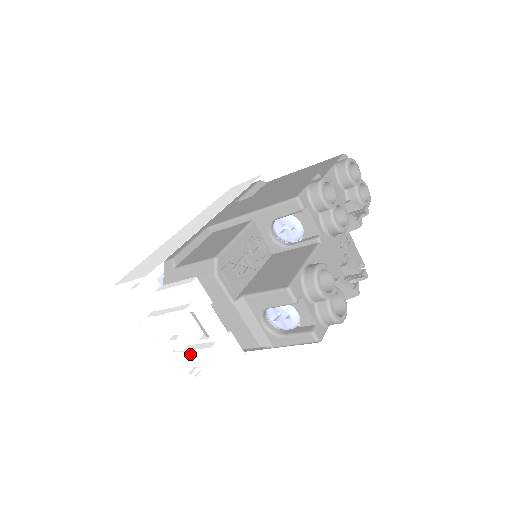
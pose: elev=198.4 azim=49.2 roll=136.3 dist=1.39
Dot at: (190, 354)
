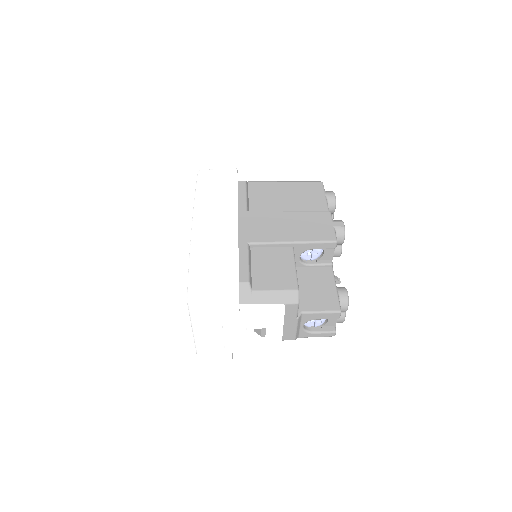
Dot at: occluded
